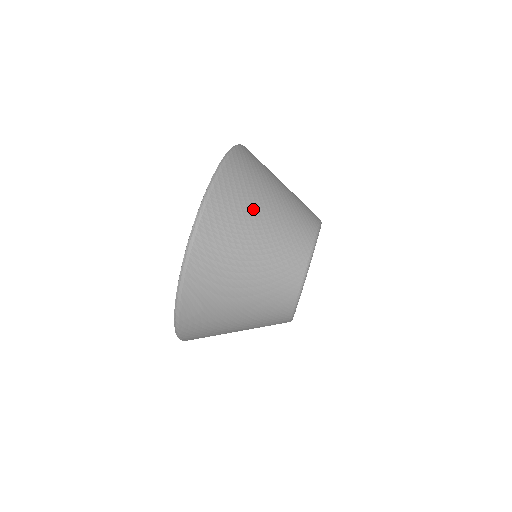
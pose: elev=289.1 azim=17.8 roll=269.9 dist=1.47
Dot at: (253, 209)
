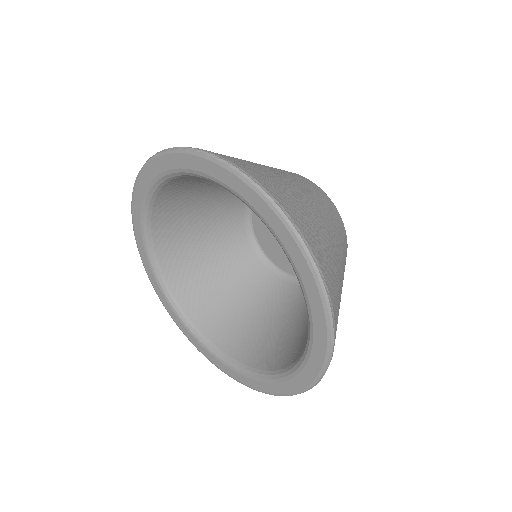
Dot at: (319, 225)
